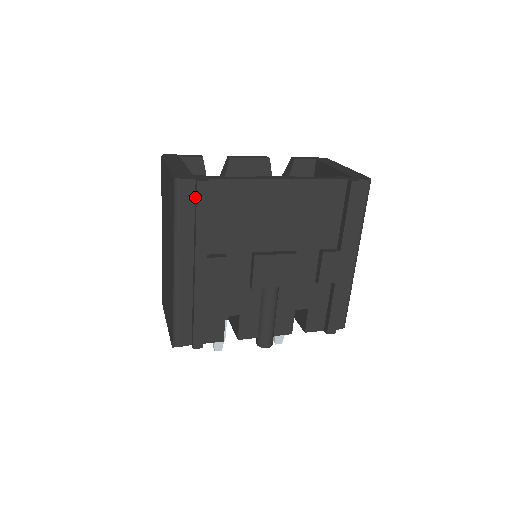
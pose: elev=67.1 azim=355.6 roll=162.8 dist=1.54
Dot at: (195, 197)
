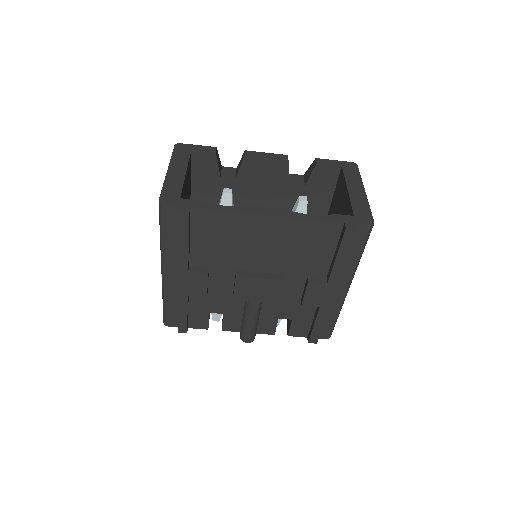
Dot at: occluded
